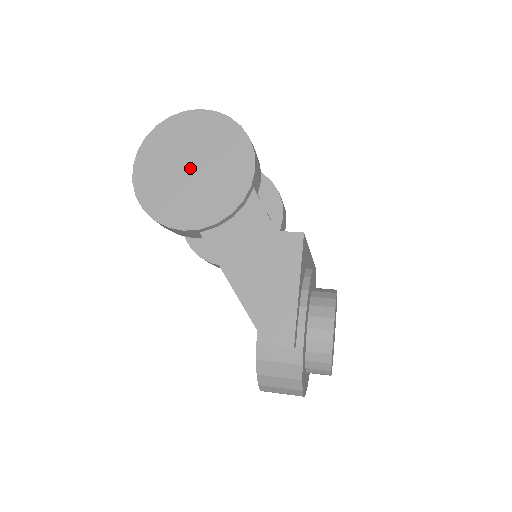
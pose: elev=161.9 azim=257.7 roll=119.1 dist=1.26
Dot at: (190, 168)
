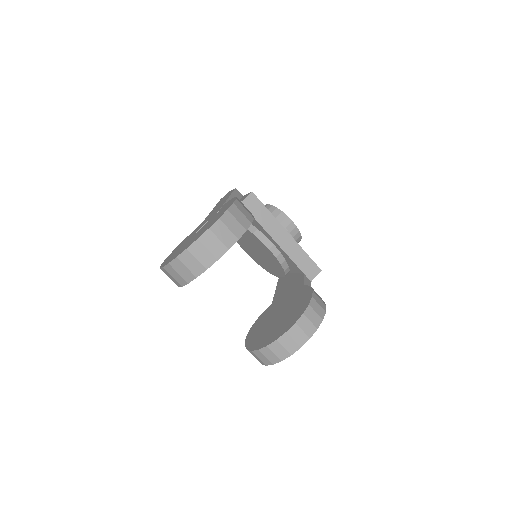
Dot at: occluded
